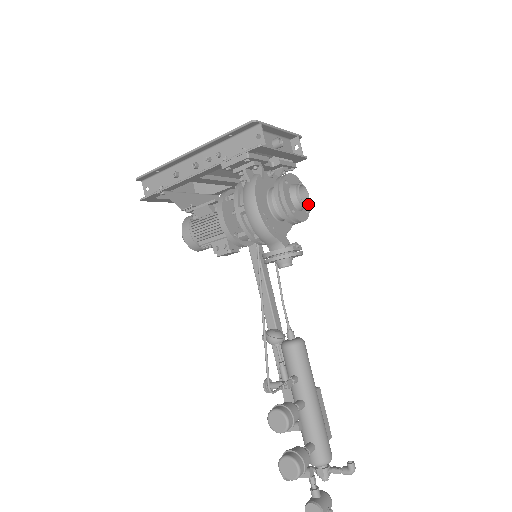
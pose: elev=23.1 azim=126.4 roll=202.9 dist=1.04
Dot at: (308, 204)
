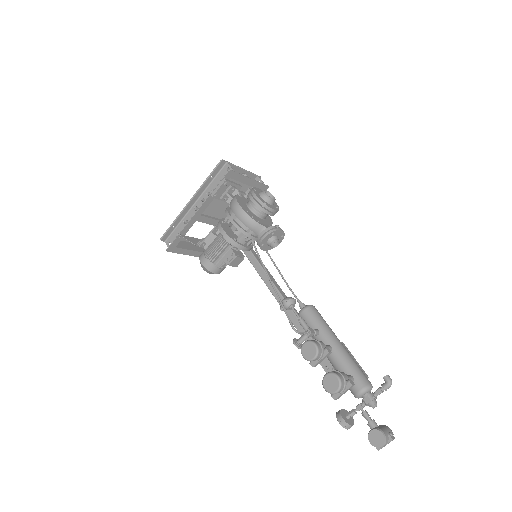
Dot at: occluded
